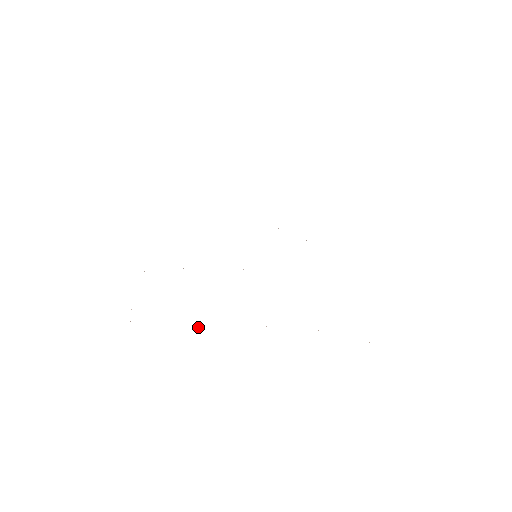
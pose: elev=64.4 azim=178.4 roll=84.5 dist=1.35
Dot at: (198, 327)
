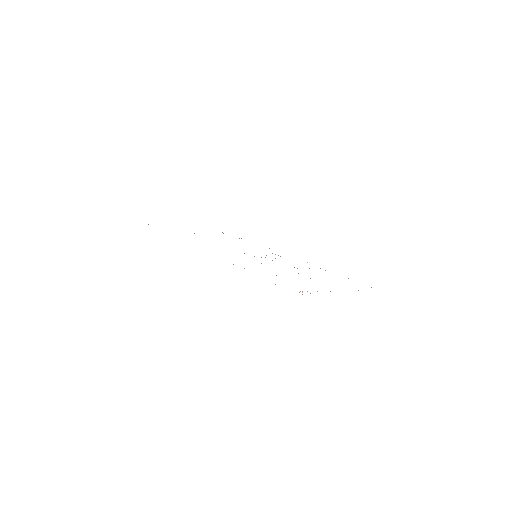
Dot at: occluded
